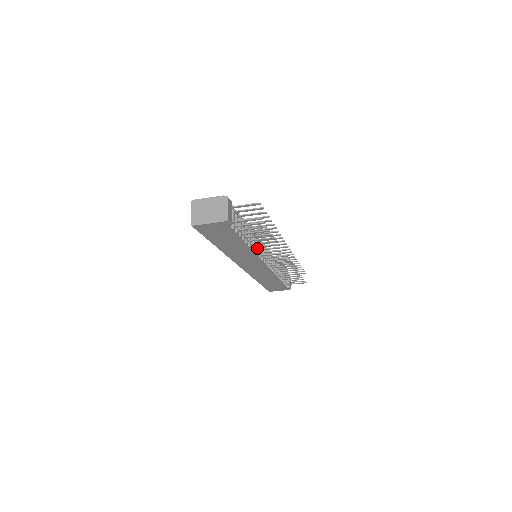
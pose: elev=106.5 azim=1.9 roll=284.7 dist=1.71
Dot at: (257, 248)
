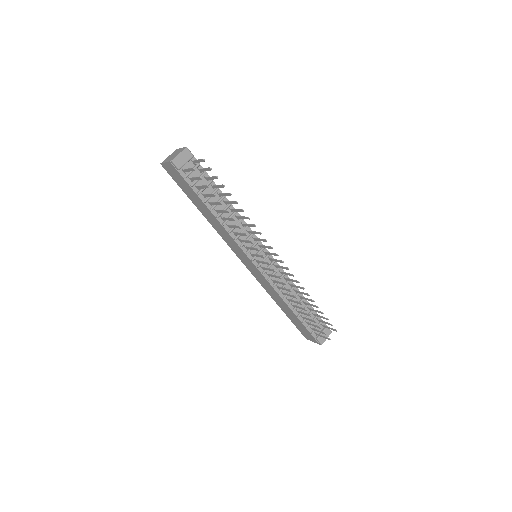
Dot at: occluded
